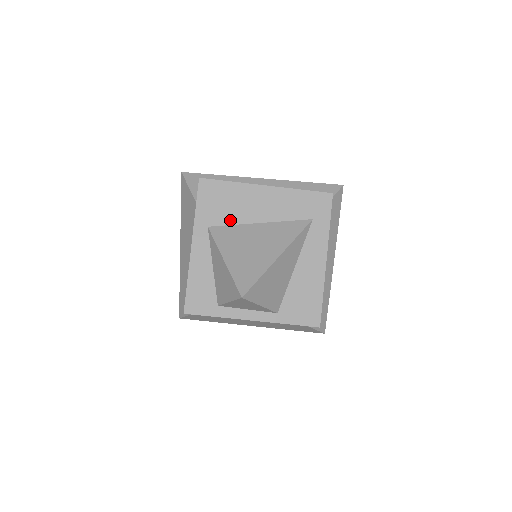
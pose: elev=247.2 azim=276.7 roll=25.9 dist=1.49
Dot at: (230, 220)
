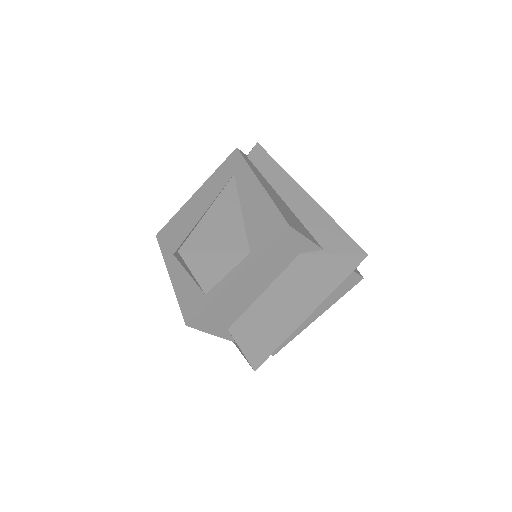
Dot at: (184, 235)
